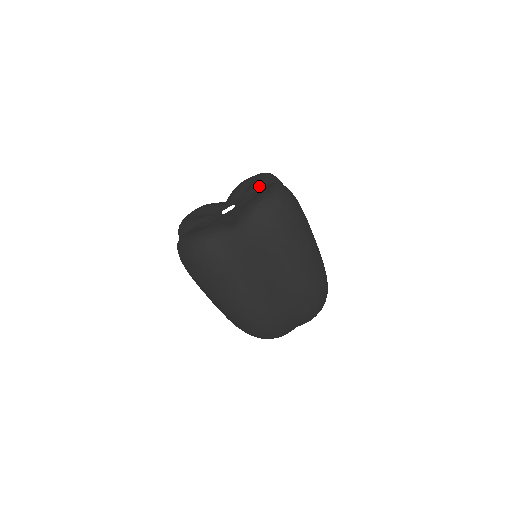
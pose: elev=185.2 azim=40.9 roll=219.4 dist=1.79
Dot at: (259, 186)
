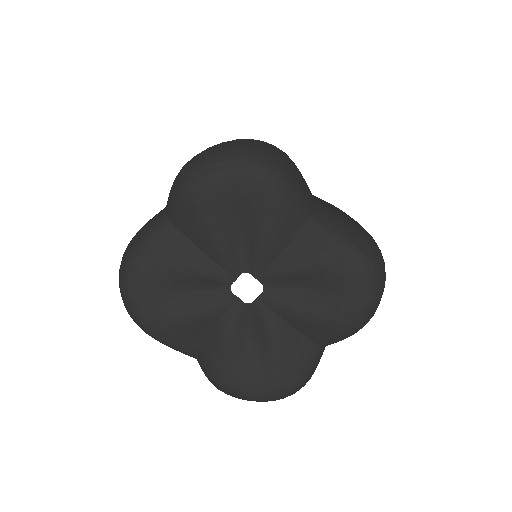
Dot at: (284, 227)
